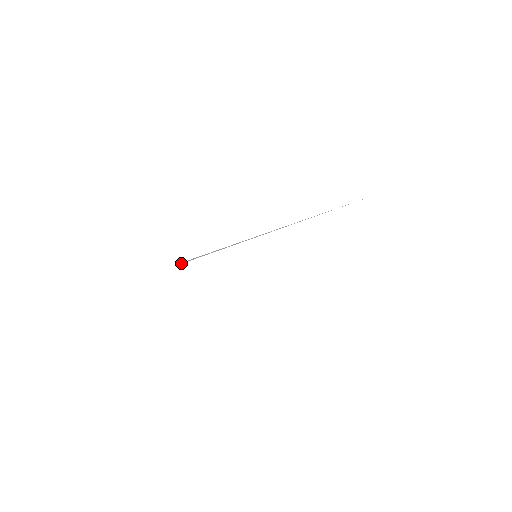
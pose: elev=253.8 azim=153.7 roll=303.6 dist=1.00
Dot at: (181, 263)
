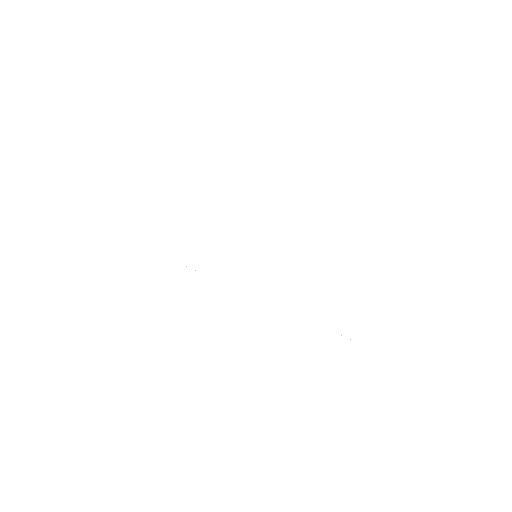
Dot at: occluded
